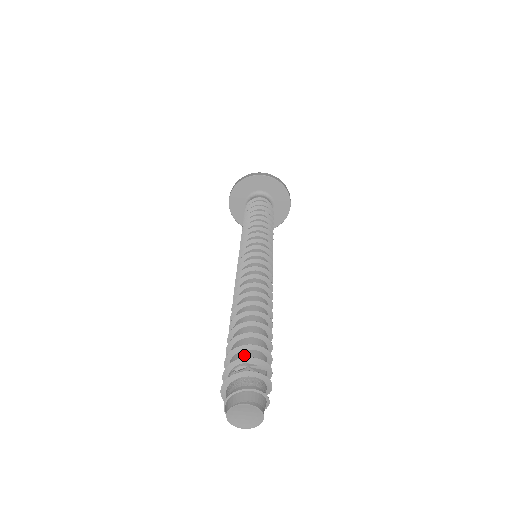
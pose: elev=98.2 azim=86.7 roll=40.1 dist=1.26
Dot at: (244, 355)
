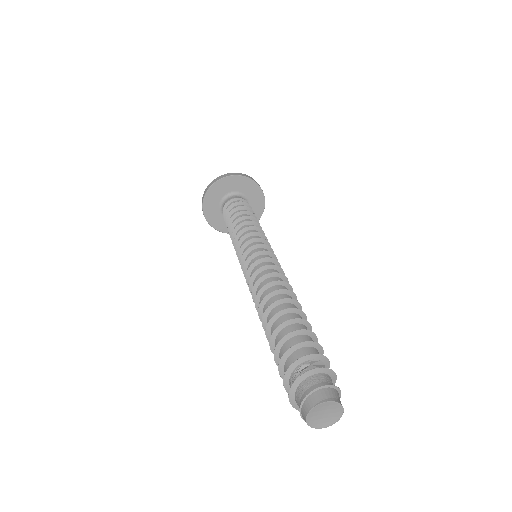
Dot at: (300, 354)
